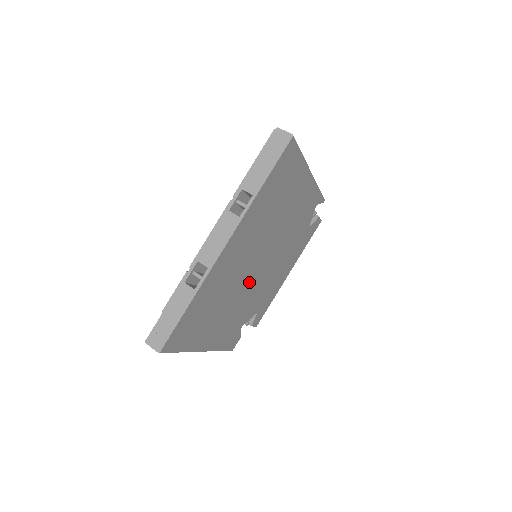
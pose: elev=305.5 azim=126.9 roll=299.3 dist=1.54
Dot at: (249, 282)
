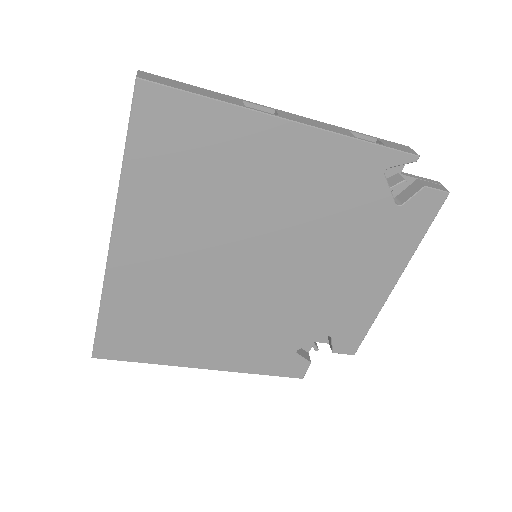
Dot at: (246, 292)
